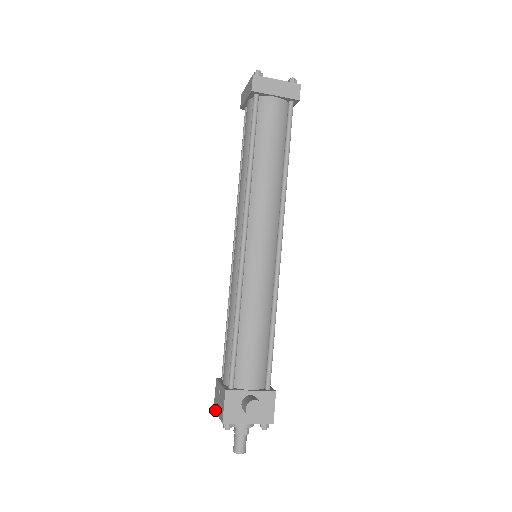
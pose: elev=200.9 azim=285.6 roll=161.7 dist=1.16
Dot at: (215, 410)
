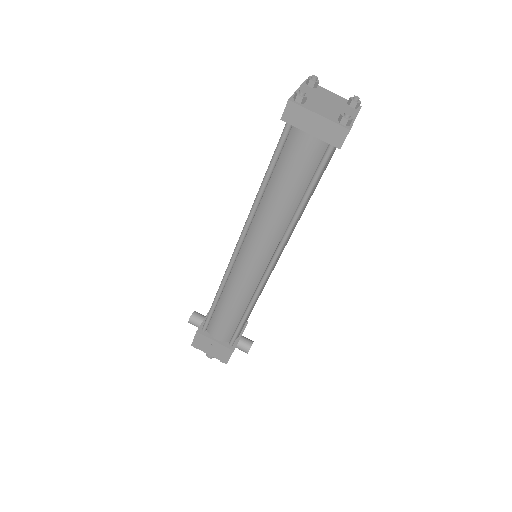
Dot at: (199, 349)
